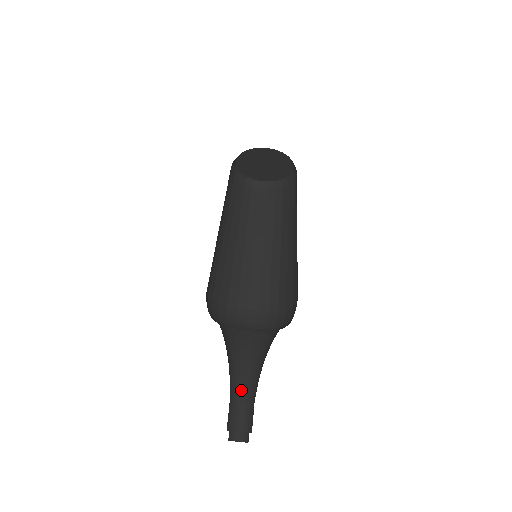
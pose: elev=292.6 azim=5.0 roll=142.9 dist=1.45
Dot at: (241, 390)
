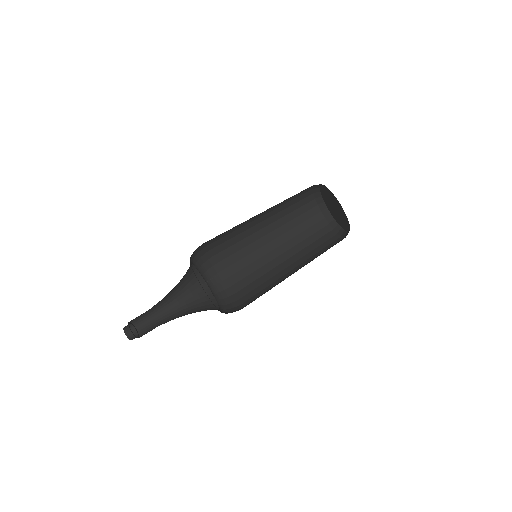
Dot at: (158, 307)
